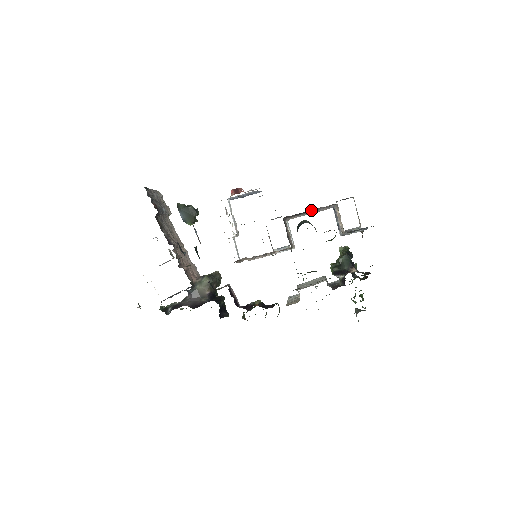
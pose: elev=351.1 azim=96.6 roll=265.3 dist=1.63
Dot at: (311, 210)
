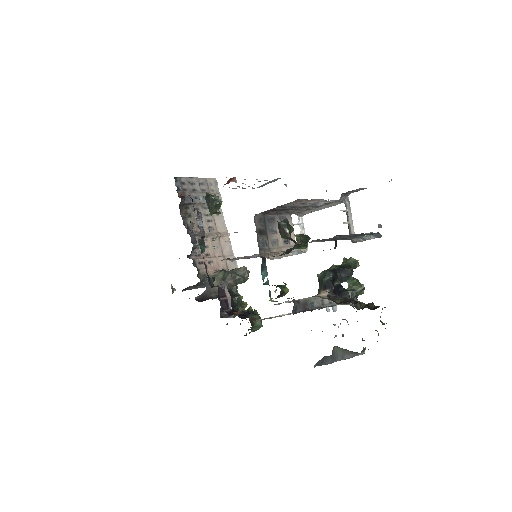
Dot at: (284, 206)
